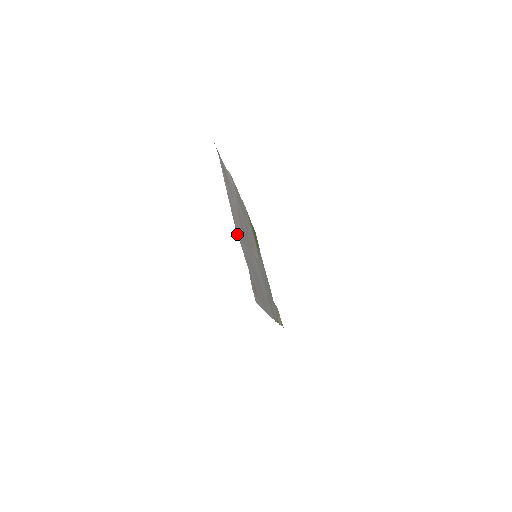
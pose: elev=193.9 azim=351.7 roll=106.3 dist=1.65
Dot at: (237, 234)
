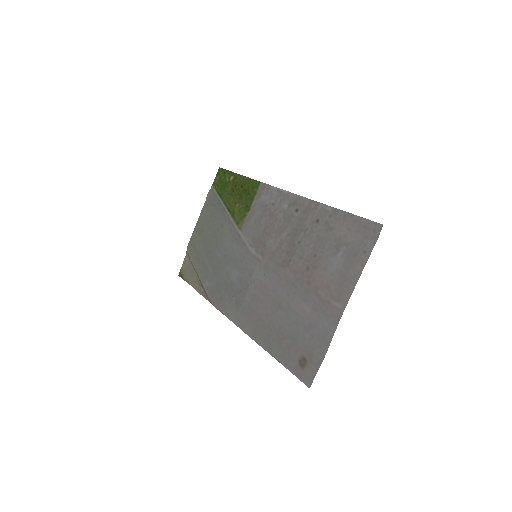
Dot at: occluded
